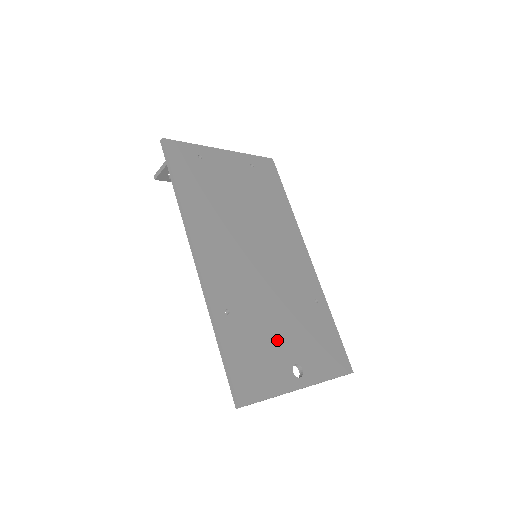
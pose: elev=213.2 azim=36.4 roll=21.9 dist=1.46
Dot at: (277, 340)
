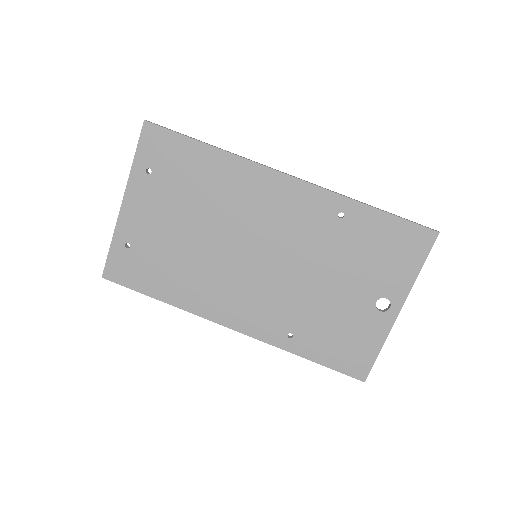
Dot at: (343, 304)
